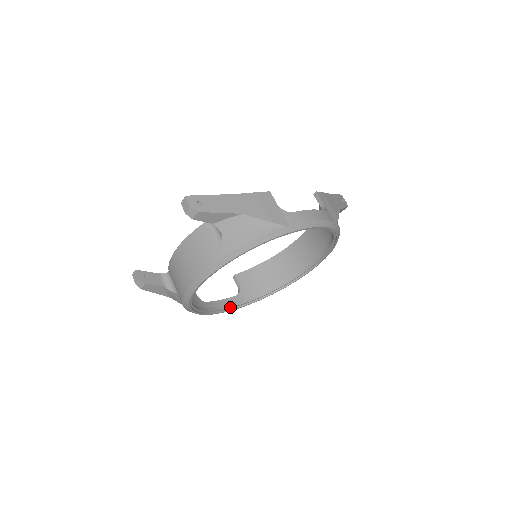
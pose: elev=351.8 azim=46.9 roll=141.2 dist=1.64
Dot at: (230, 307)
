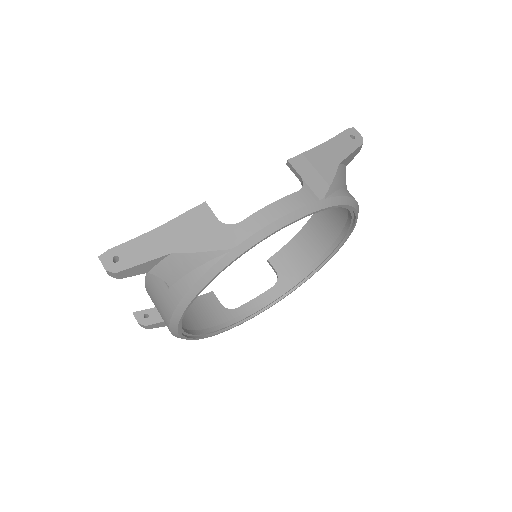
Dot at: (267, 304)
